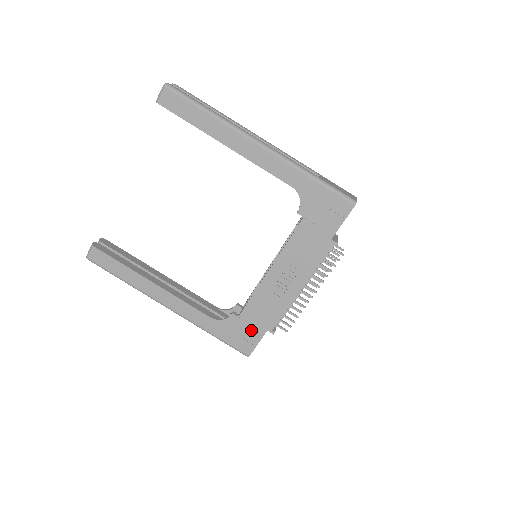
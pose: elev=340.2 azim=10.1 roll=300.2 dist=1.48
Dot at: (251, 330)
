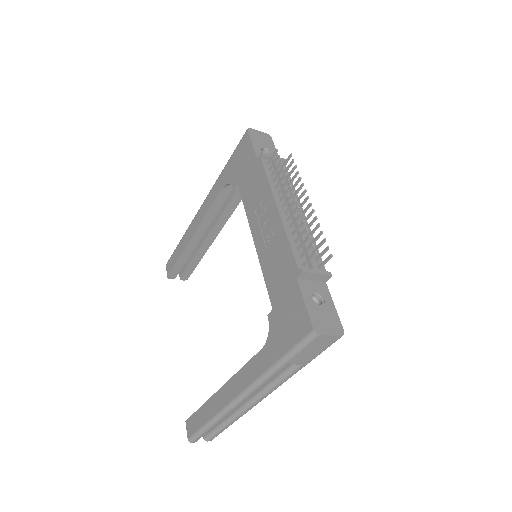
Dot at: (289, 302)
